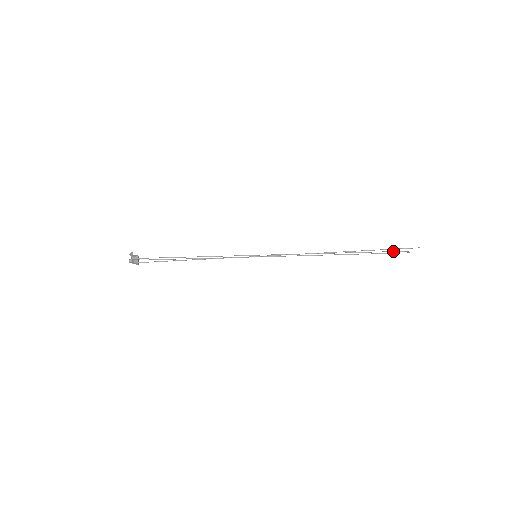
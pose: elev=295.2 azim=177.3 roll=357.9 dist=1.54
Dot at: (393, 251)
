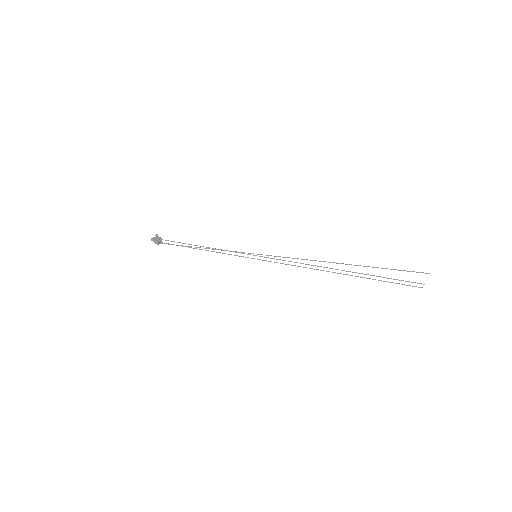
Dot at: (402, 280)
